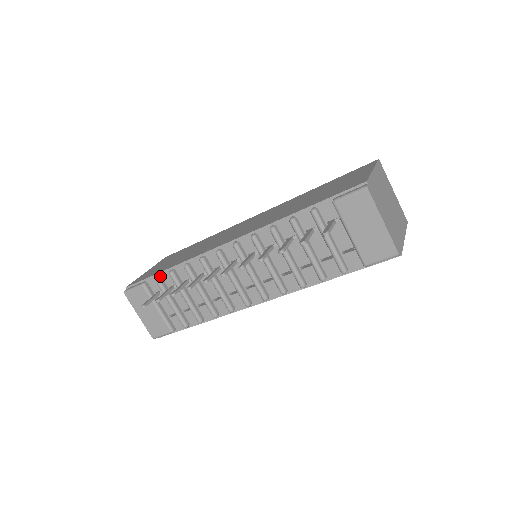
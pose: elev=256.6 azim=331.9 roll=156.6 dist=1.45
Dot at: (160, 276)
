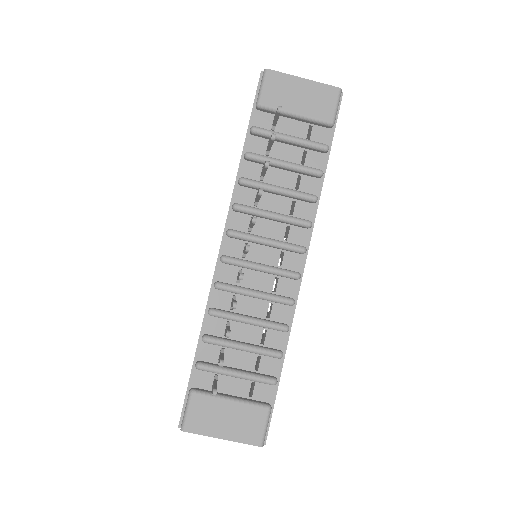
Dot at: (198, 361)
